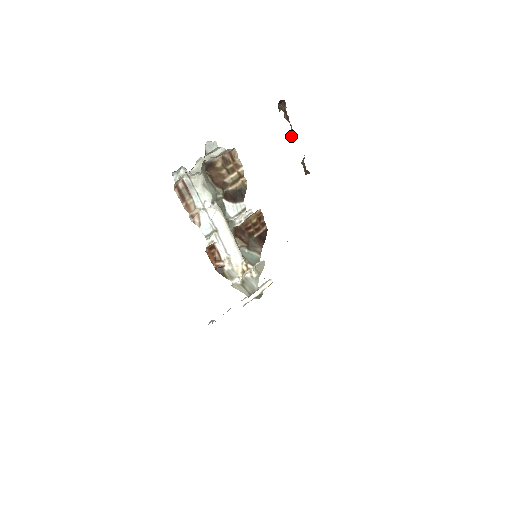
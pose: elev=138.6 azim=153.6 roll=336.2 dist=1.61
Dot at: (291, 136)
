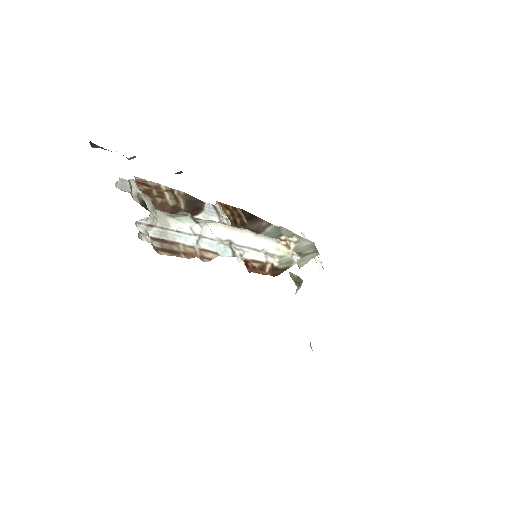
Dot at: occluded
